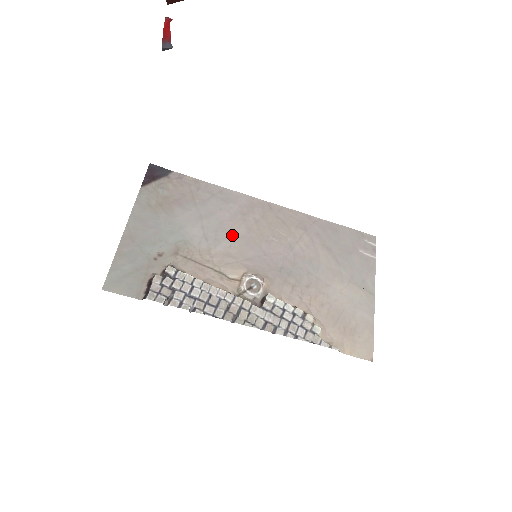
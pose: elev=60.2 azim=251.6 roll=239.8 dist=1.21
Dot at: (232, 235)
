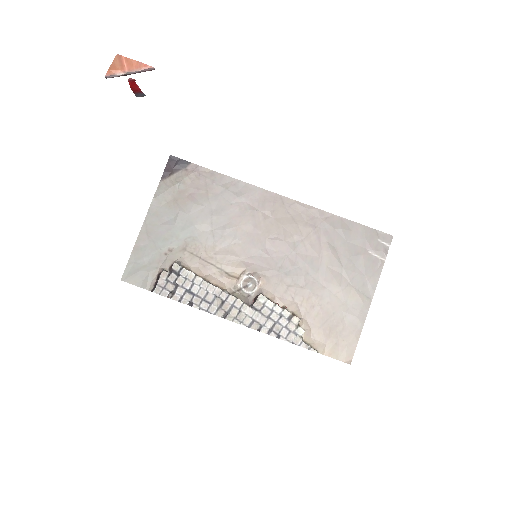
Dot at: (238, 232)
